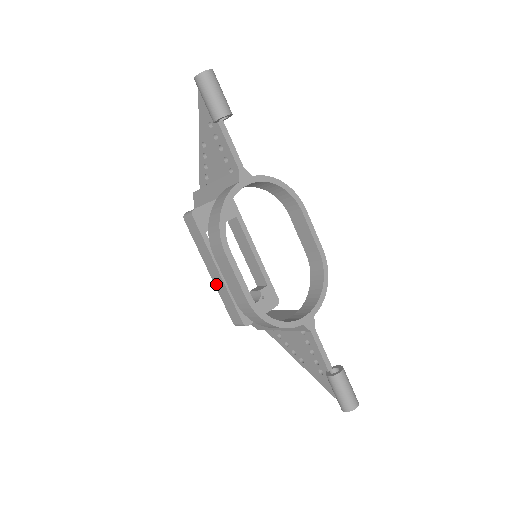
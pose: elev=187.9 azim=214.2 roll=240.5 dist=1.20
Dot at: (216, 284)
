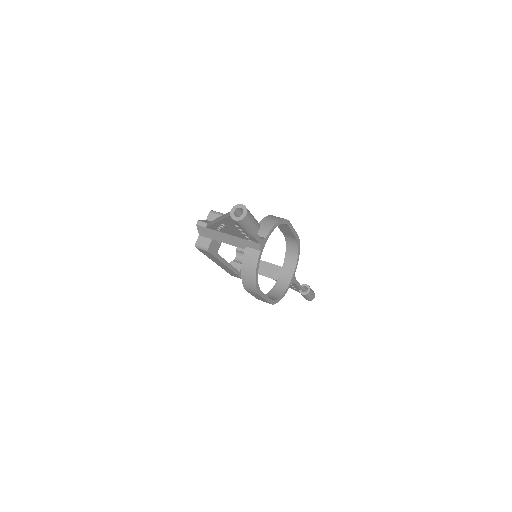
Dot at: (221, 267)
